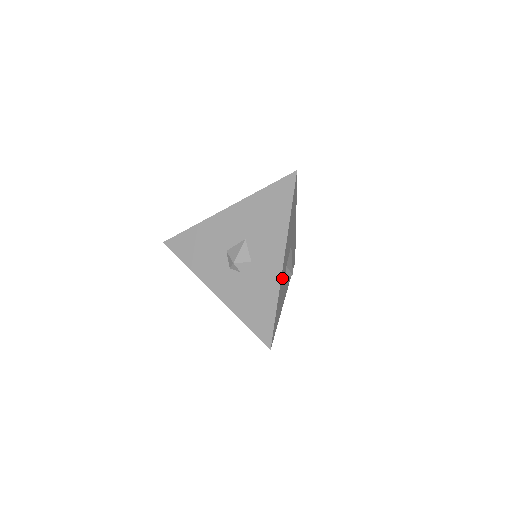
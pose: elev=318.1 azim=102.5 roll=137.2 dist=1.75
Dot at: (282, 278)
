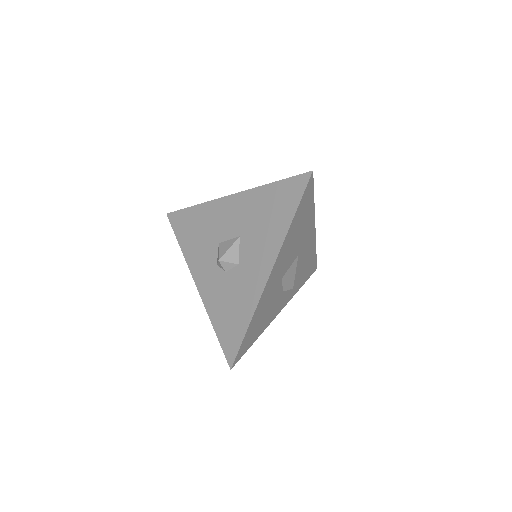
Dot at: (267, 293)
